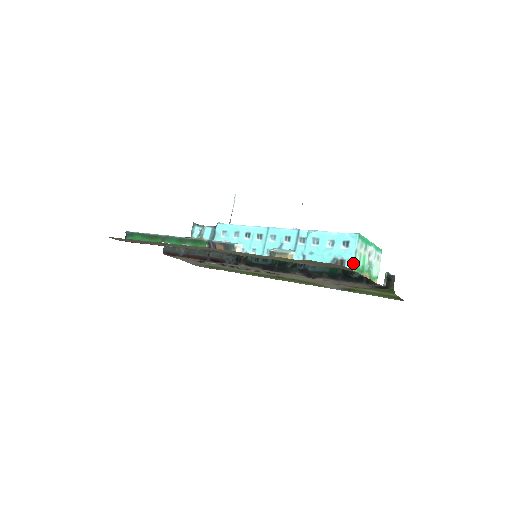
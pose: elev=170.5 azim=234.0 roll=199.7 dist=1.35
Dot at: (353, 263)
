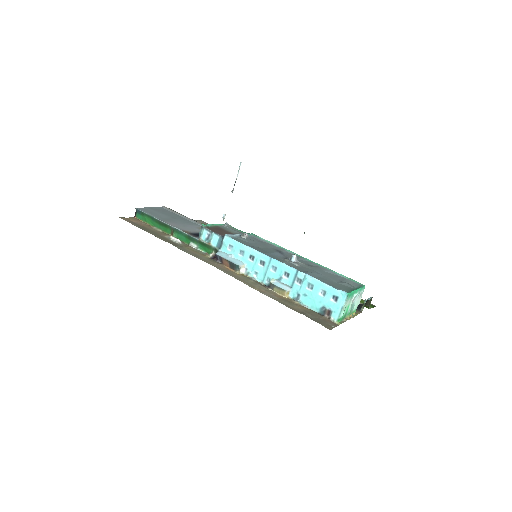
Dot at: (338, 316)
